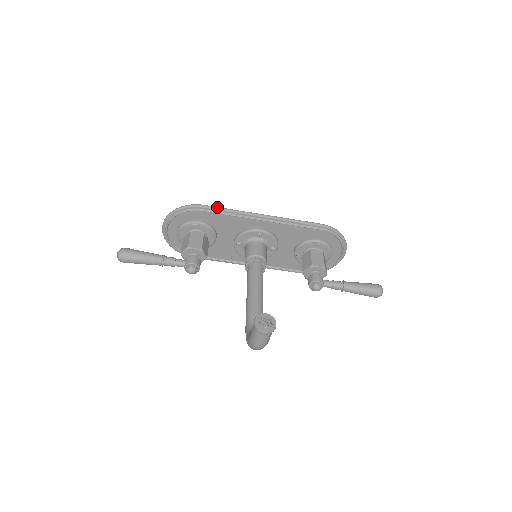
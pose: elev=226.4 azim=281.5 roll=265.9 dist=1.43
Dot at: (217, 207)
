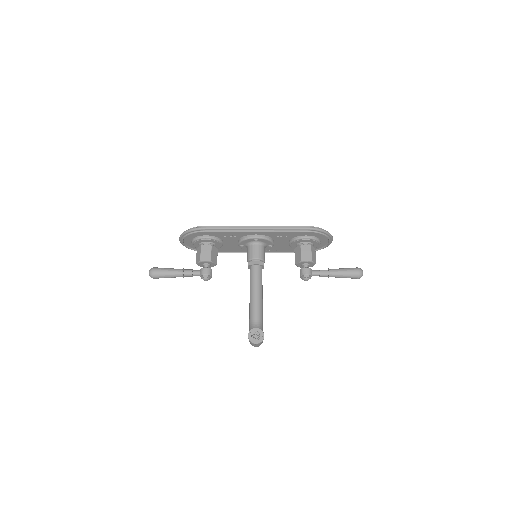
Dot at: (217, 227)
